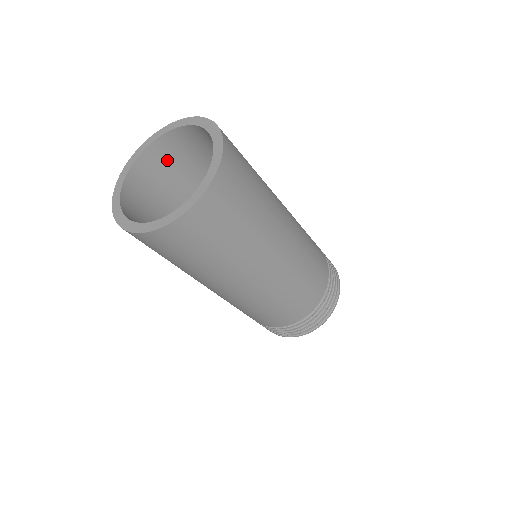
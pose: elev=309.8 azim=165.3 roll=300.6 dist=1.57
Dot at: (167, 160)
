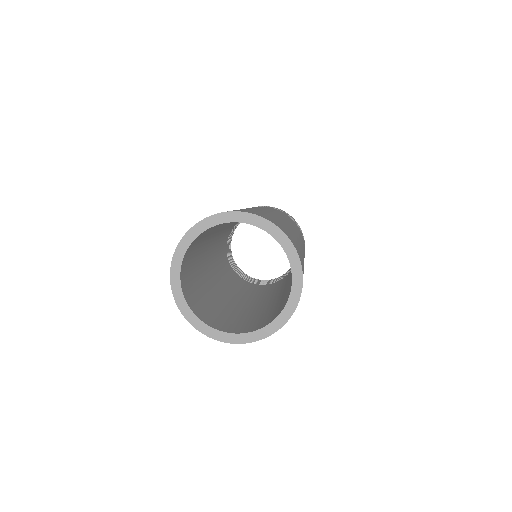
Dot at: (205, 233)
